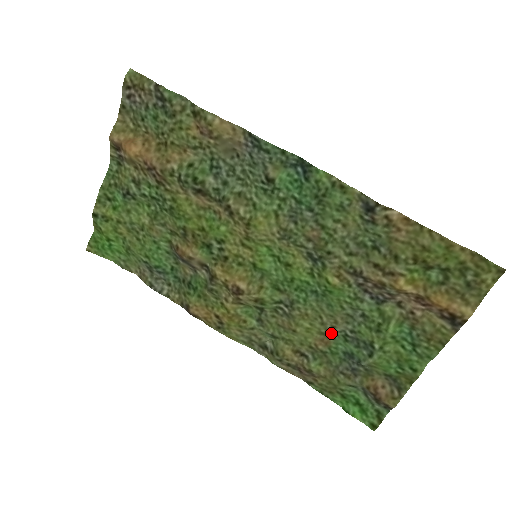
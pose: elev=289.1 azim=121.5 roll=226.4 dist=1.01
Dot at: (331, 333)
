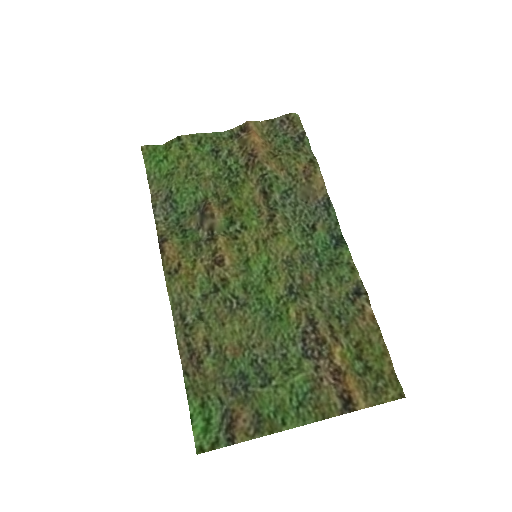
Dot at: (247, 350)
